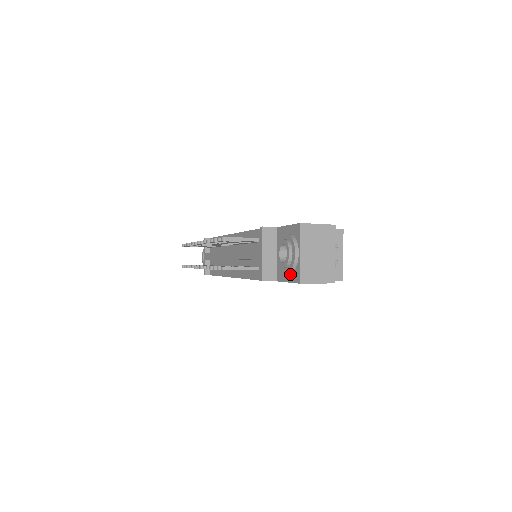
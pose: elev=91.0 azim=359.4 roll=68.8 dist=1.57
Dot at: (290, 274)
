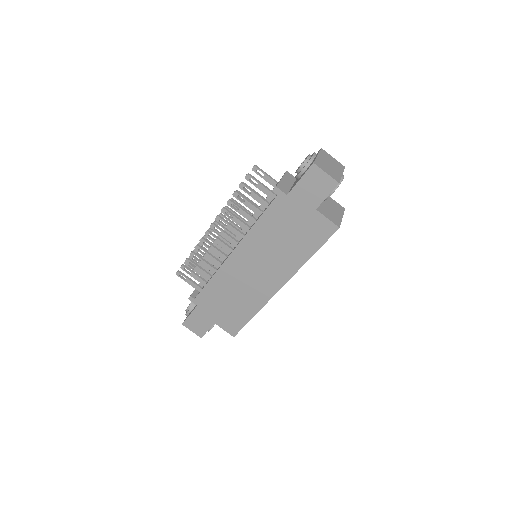
Dot at: (304, 173)
